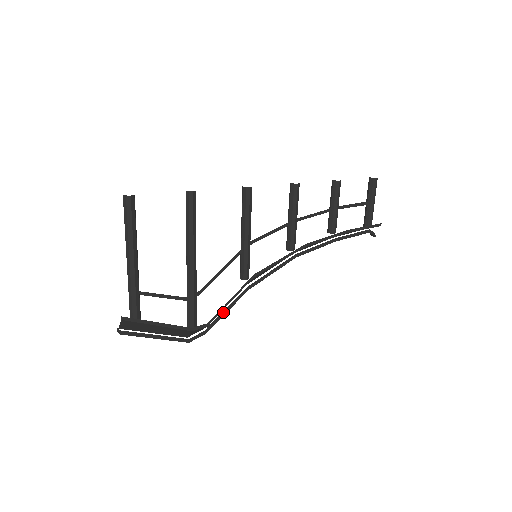
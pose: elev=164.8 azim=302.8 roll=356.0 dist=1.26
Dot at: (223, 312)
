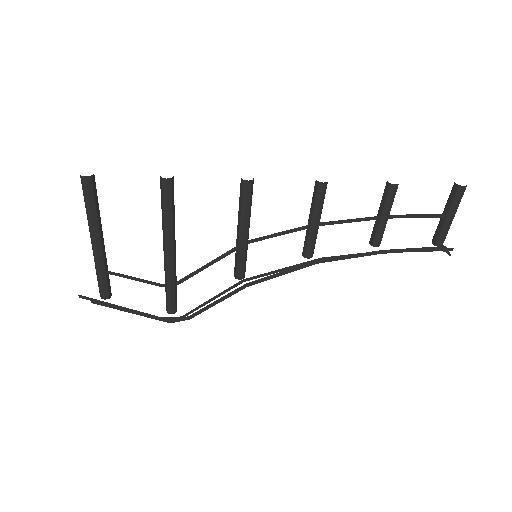
Dot at: (212, 303)
